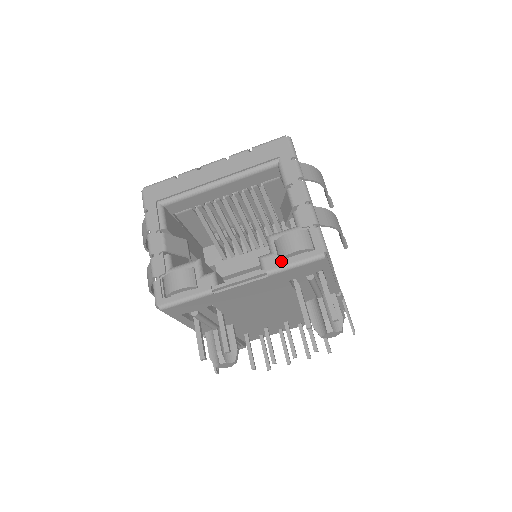
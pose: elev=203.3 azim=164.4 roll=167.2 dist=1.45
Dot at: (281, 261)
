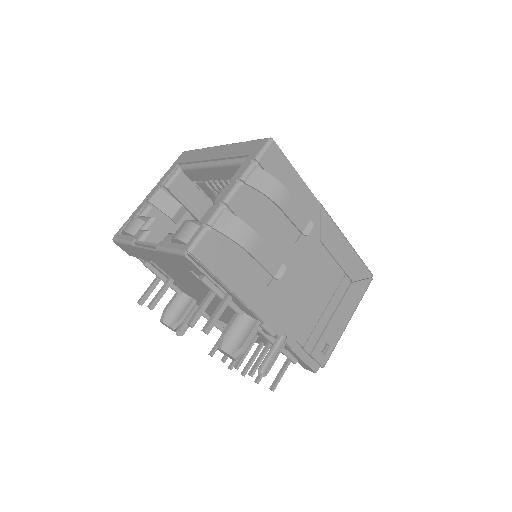
Dot at: (167, 242)
